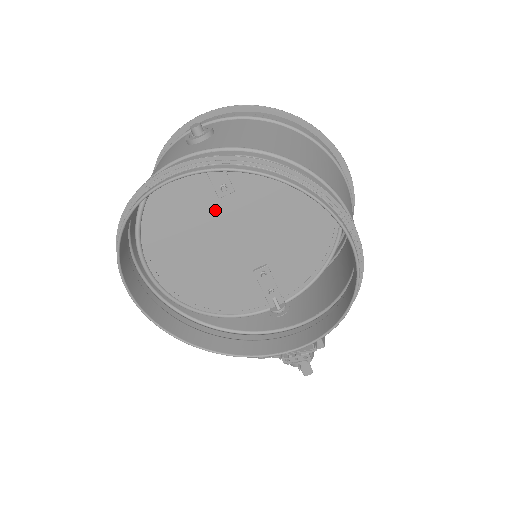
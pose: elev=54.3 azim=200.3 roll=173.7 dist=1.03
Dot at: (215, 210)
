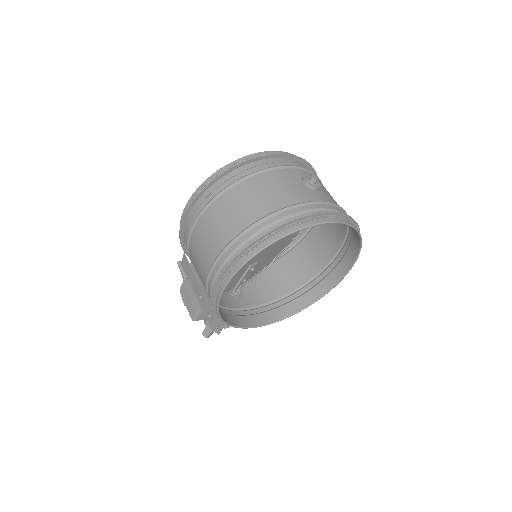
Dot at: occluded
